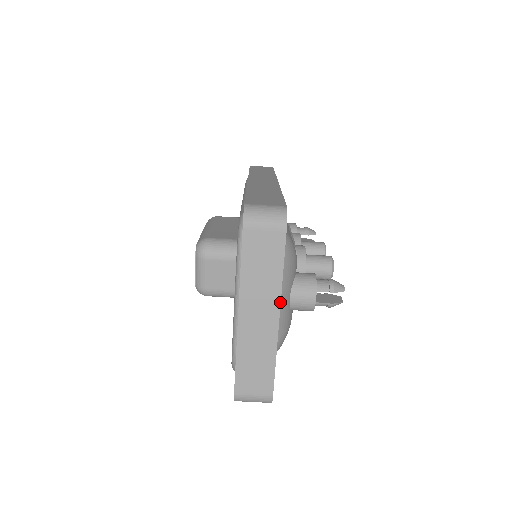
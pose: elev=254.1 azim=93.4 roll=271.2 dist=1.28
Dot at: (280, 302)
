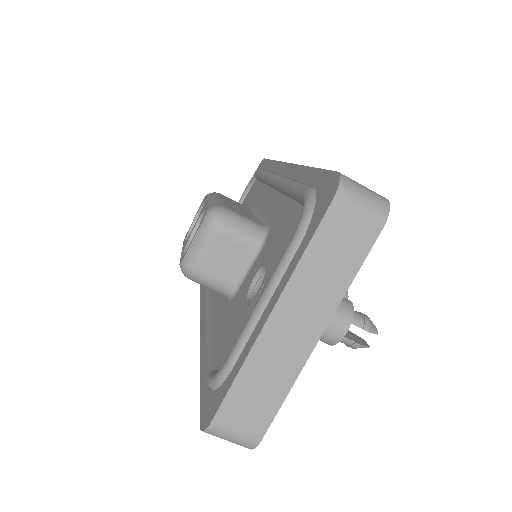
Dot at: (331, 318)
